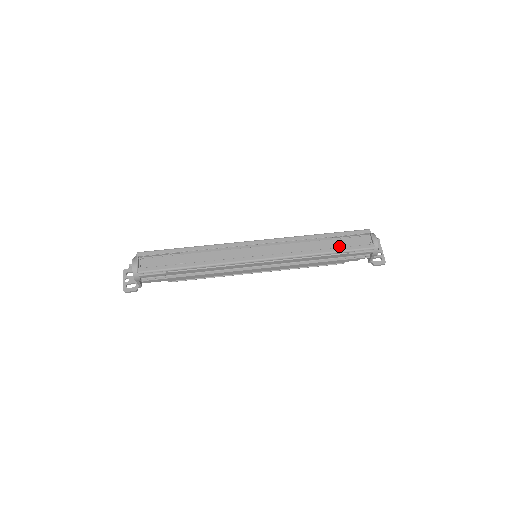
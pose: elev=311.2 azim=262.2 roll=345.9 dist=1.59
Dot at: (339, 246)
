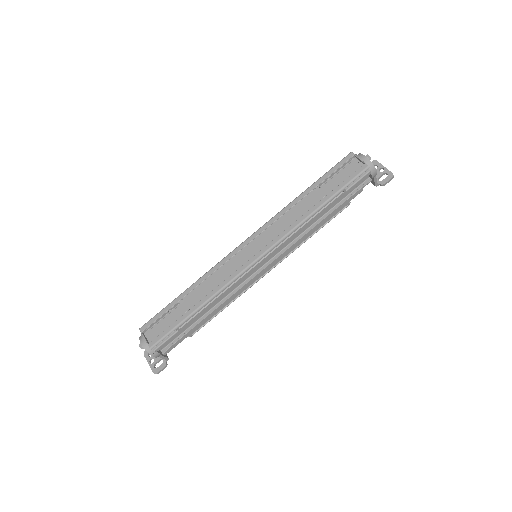
Dot at: (331, 190)
